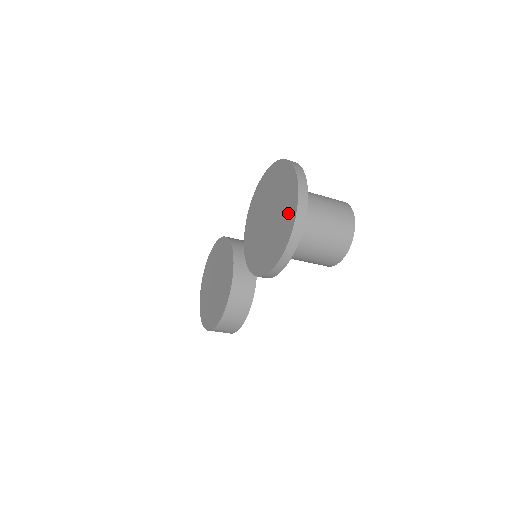
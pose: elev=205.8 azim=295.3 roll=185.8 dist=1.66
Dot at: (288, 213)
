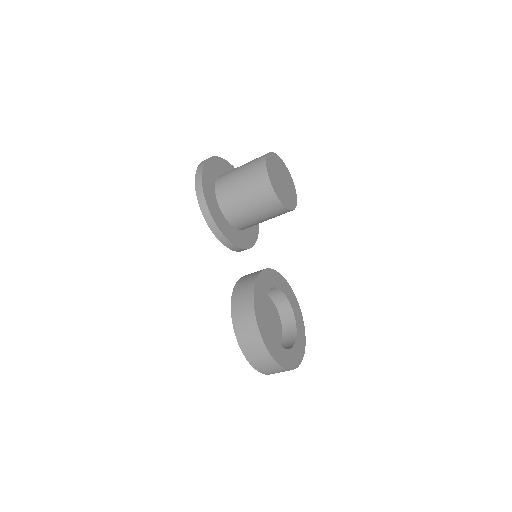
Dot at: occluded
